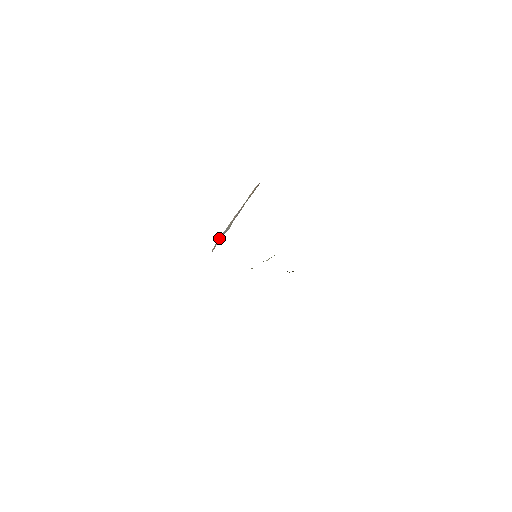
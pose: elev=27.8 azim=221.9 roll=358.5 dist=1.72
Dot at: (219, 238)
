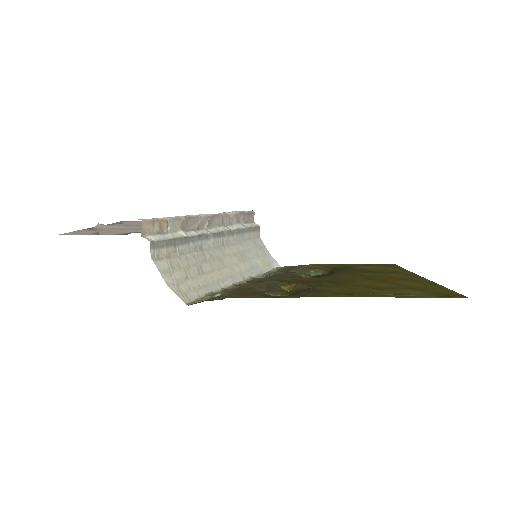
Dot at: occluded
